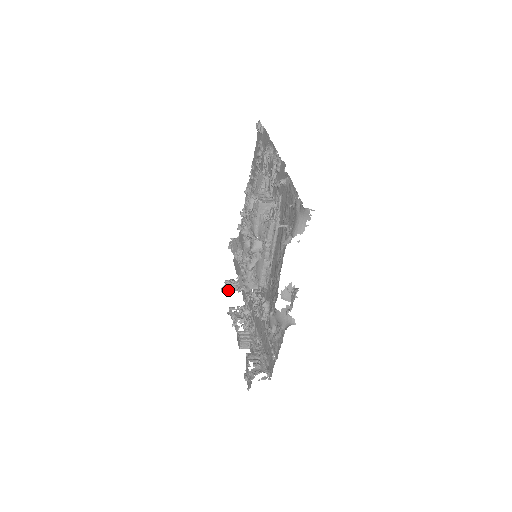
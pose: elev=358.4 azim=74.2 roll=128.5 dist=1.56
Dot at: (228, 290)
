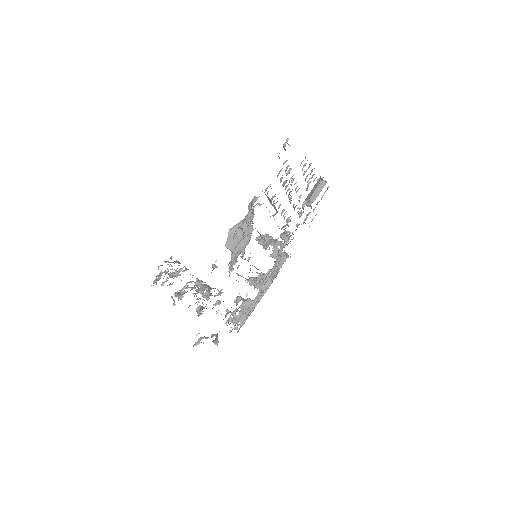
Dot at: occluded
